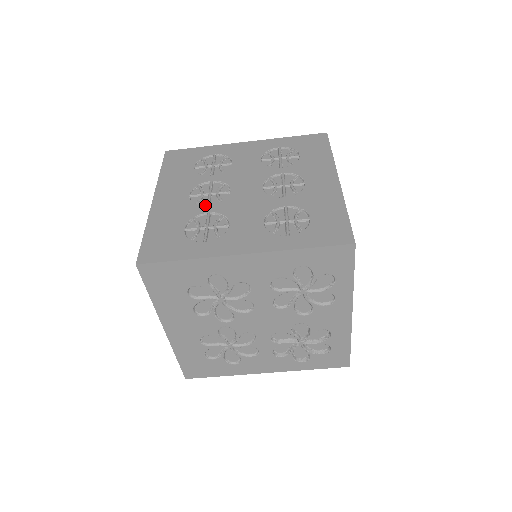
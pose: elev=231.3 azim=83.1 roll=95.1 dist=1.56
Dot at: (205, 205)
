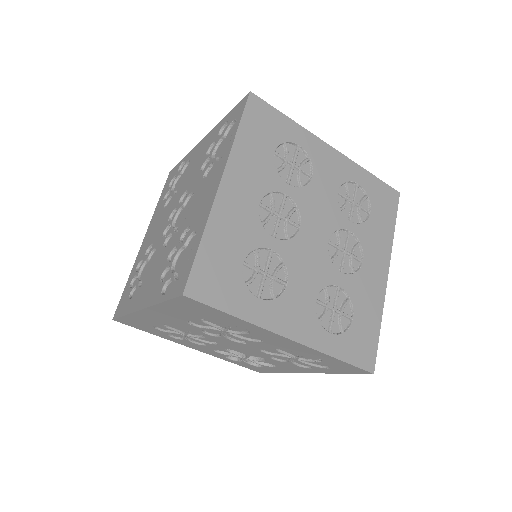
Dot at: (271, 232)
